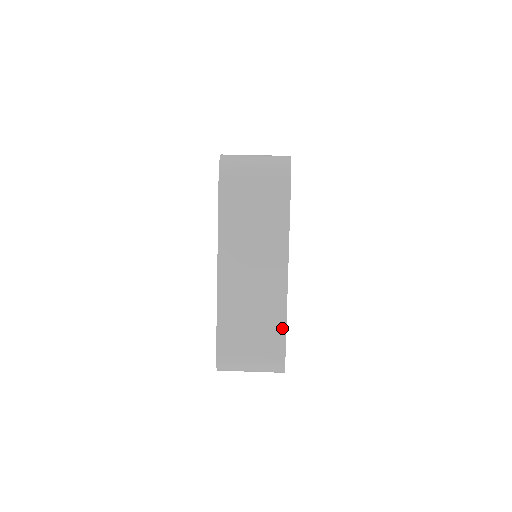
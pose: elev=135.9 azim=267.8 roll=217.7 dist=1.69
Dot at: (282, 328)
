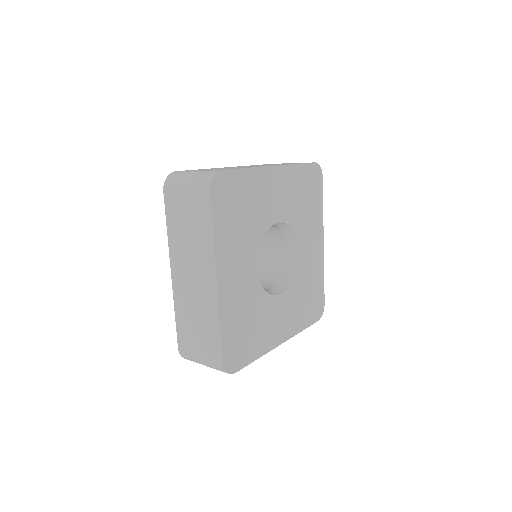
Dot at: (240, 168)
